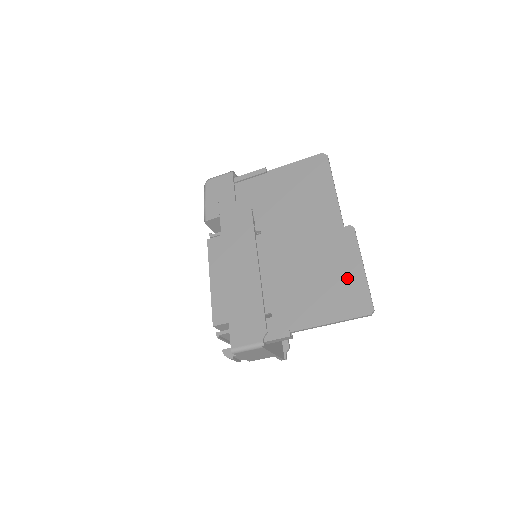
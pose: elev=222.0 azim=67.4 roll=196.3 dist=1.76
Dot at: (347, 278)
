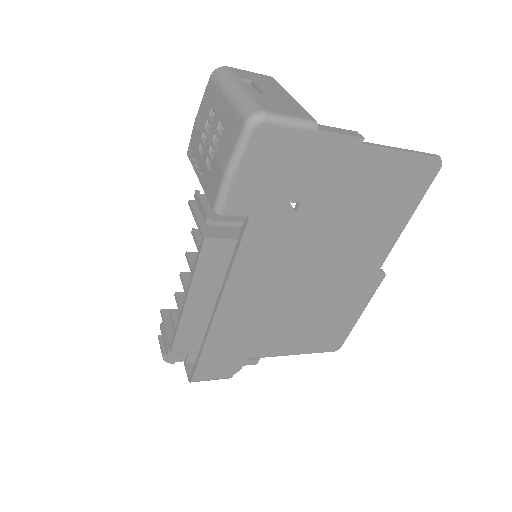
Dot at: (341, 322)
